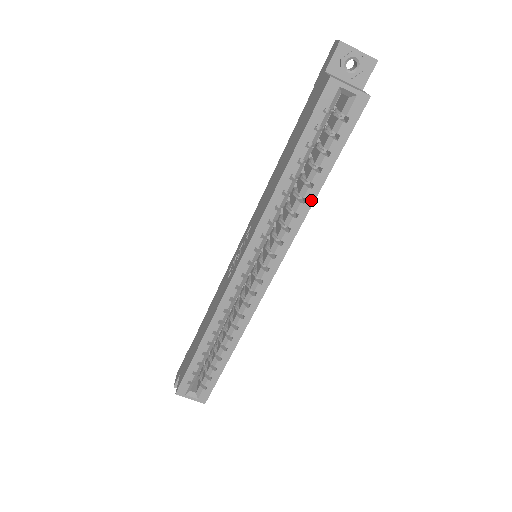
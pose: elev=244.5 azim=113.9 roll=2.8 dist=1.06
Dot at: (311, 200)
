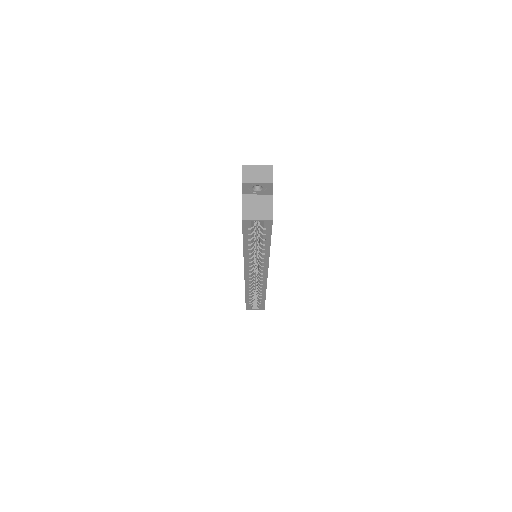
Dot at: (267, 253)
